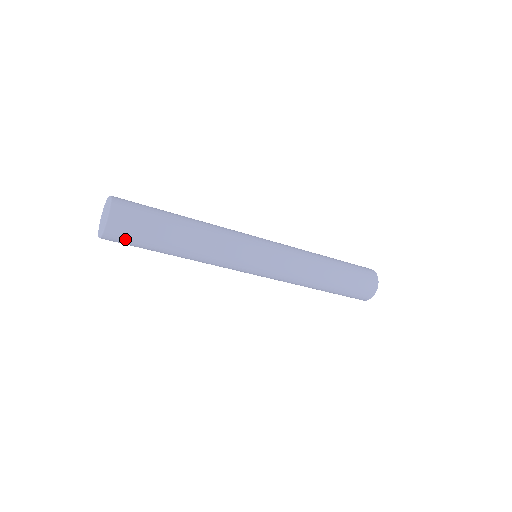
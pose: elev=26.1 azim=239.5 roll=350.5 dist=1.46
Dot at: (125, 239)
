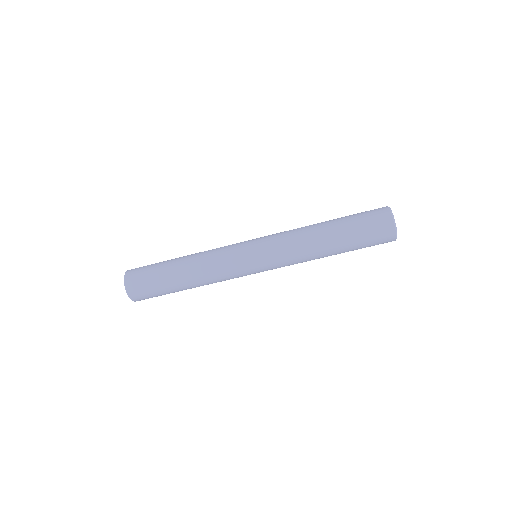
Dot at: (140, 282)
